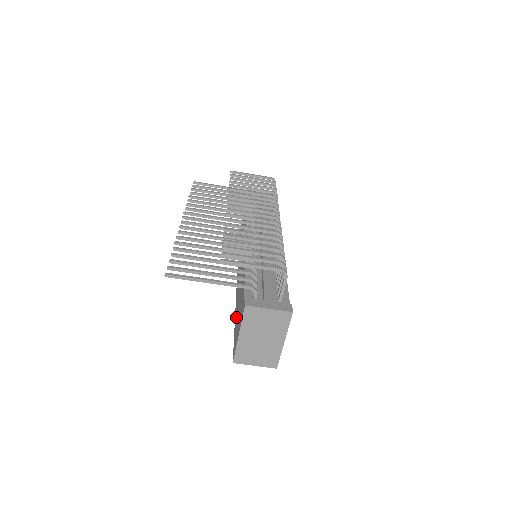
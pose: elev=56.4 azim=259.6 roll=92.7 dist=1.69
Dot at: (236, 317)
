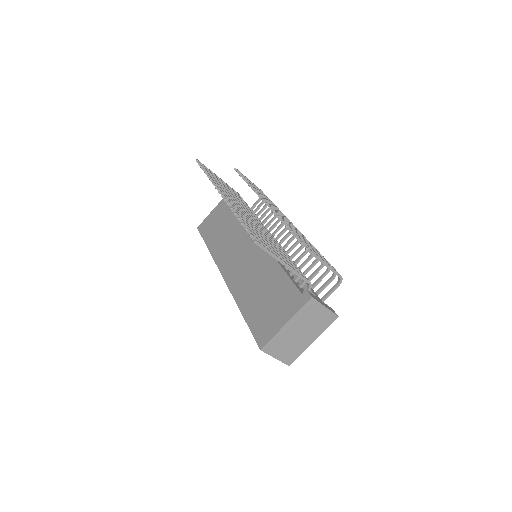
Dot at: (251, 307)
